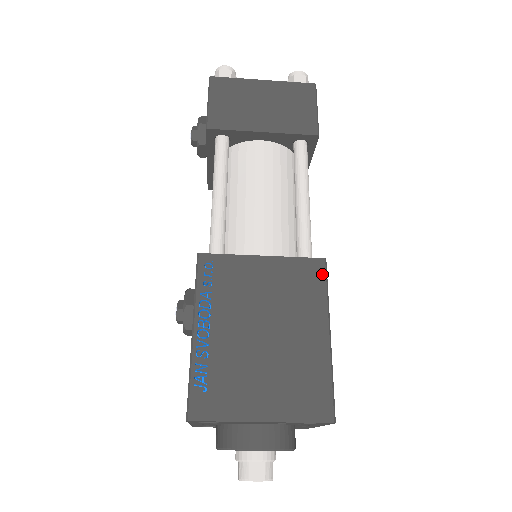
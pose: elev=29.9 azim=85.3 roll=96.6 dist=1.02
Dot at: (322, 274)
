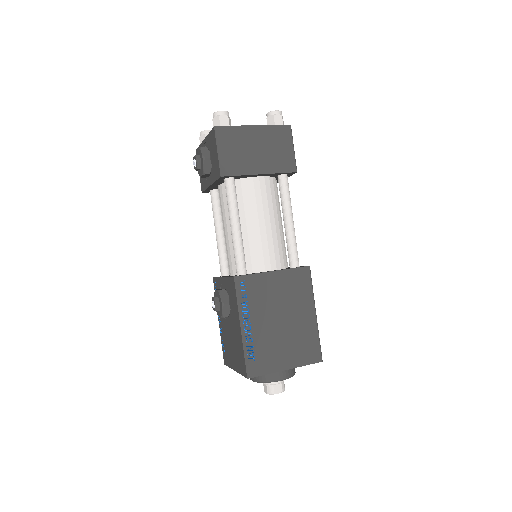
Dot at: (309, 277)
